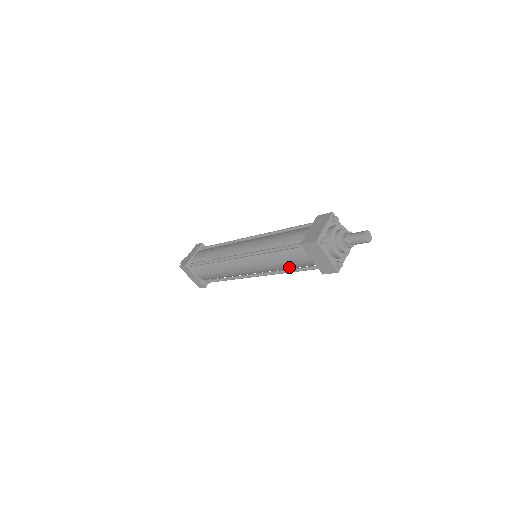
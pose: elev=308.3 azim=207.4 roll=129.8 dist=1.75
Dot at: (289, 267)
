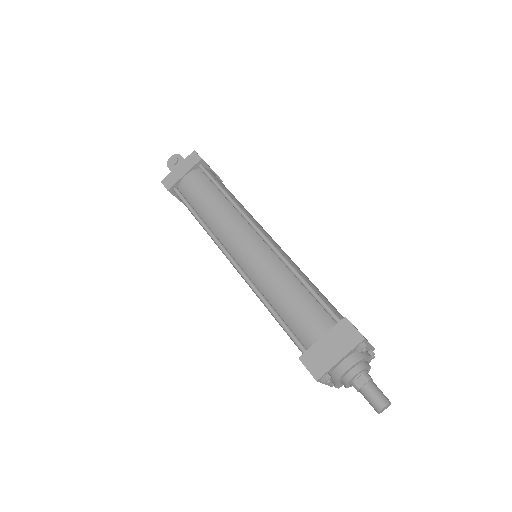
Dot at: occluded
